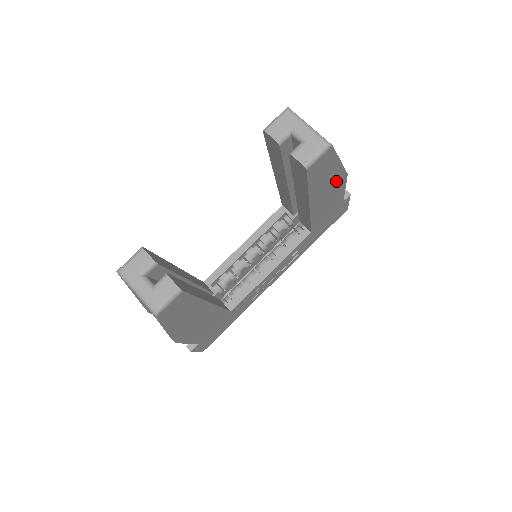
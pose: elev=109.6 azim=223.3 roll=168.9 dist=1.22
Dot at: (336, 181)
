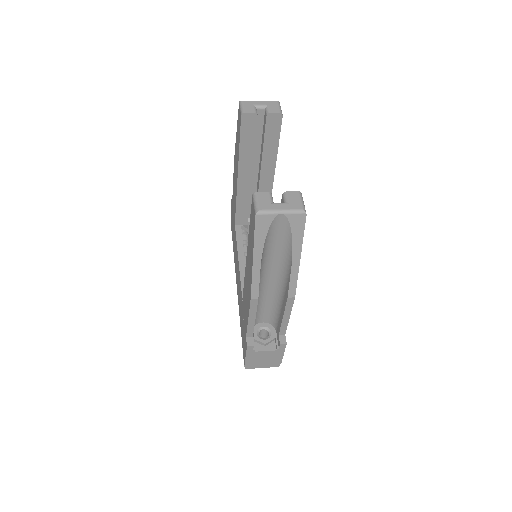
Dot at: occluded
